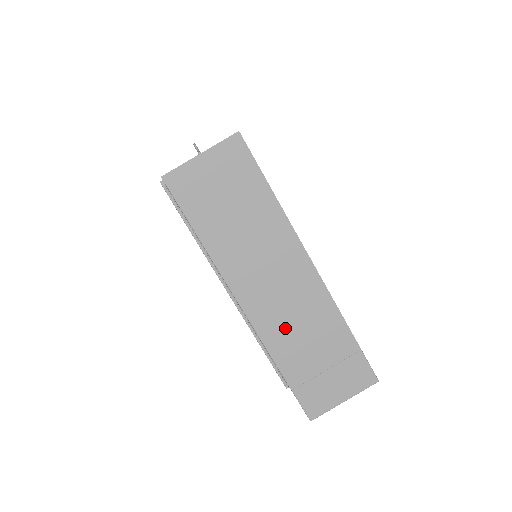
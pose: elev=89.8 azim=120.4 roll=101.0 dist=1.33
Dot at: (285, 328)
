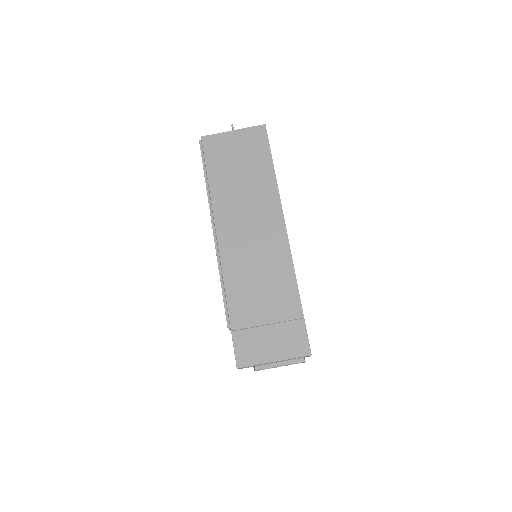
Dot at: (246, 274)
